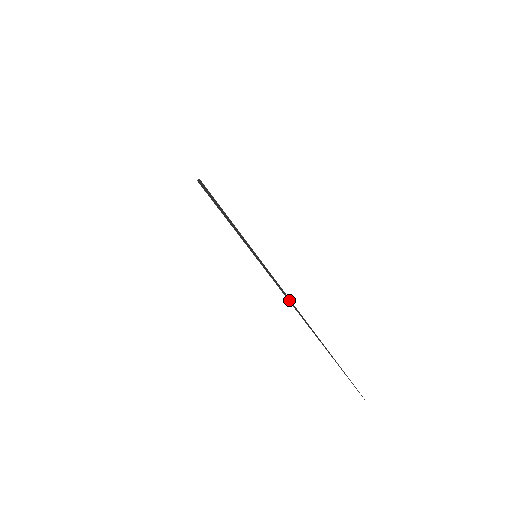
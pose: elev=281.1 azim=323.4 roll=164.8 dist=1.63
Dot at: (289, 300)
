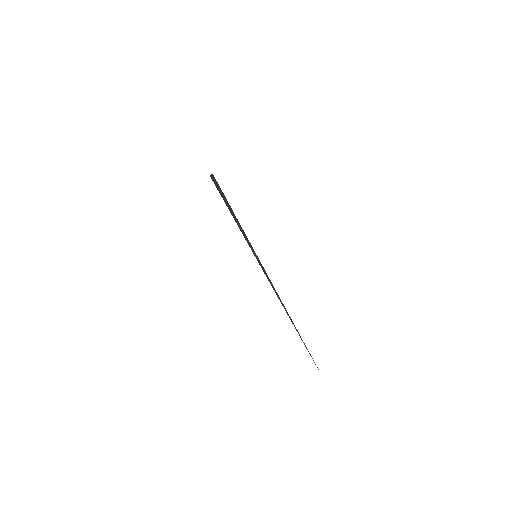
Dot at: (277, 296)
